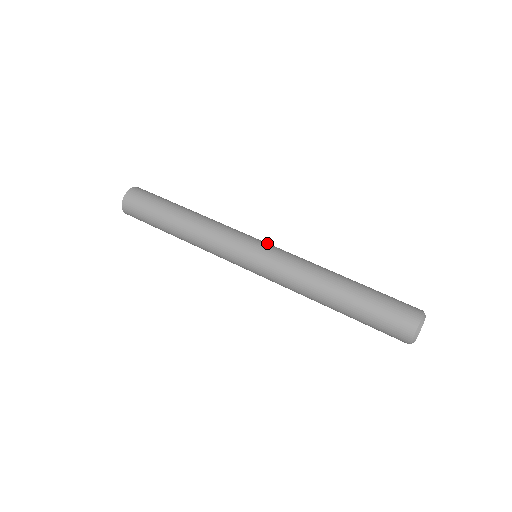
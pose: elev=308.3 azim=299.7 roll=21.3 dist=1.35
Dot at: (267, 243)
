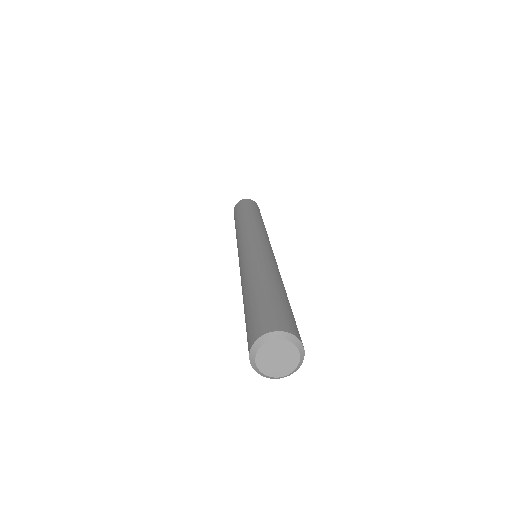
Dot at: occluded
